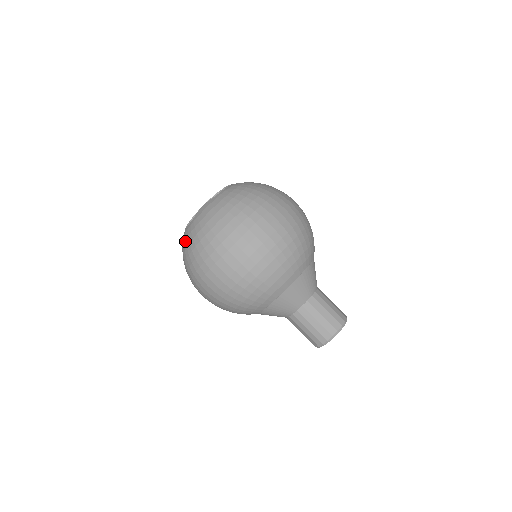
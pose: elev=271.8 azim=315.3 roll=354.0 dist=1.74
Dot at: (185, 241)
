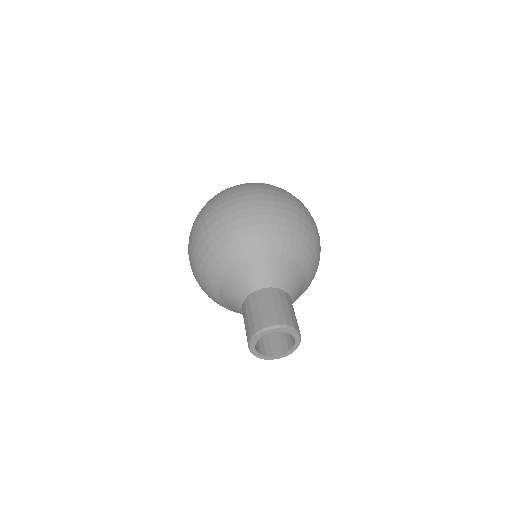
Dot at: occluded
